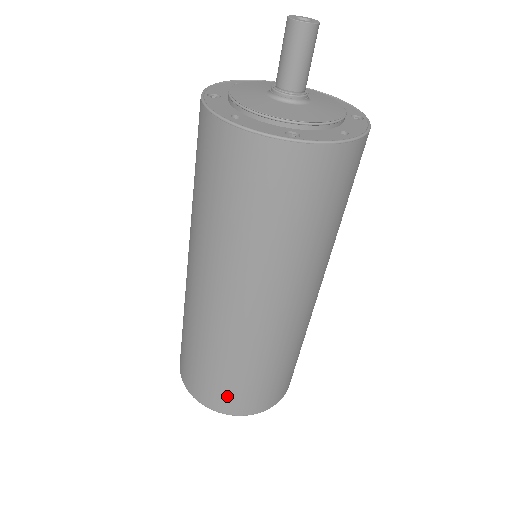
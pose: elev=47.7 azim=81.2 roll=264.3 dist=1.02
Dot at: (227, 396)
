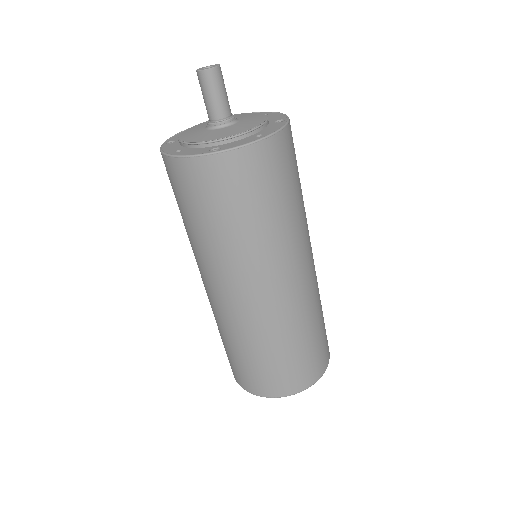
Dot at: (264, 379)
